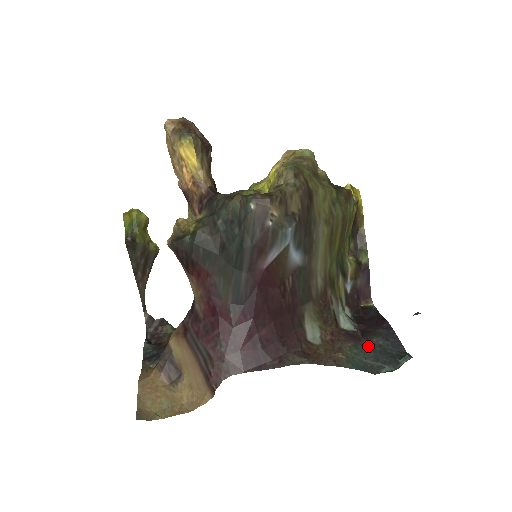
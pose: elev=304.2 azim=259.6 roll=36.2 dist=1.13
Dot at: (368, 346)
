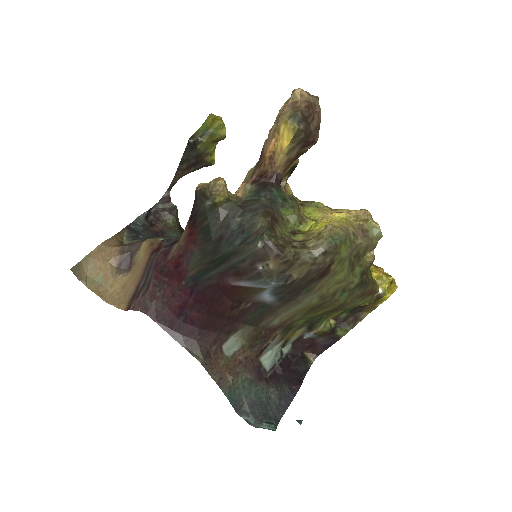
Dot at: (260, 390)
